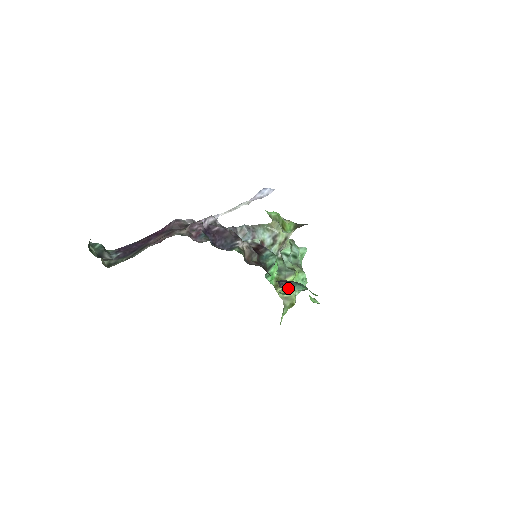
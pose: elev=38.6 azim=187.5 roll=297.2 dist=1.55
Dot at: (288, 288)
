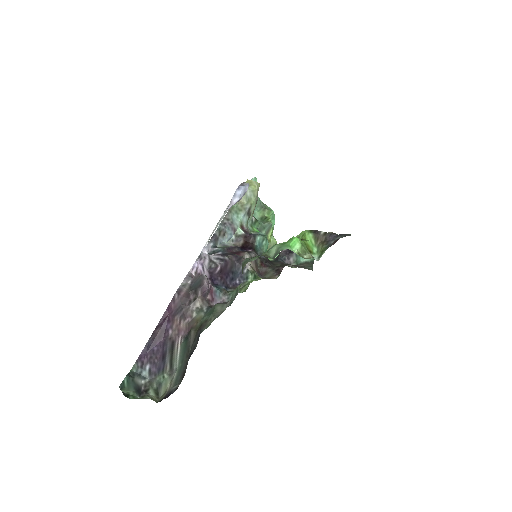
Dot at: (296, 264)
